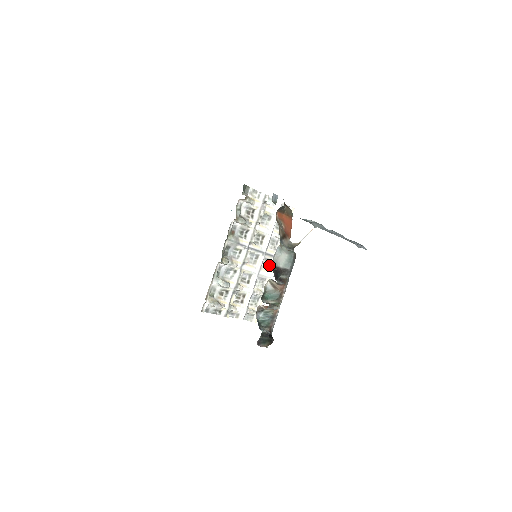
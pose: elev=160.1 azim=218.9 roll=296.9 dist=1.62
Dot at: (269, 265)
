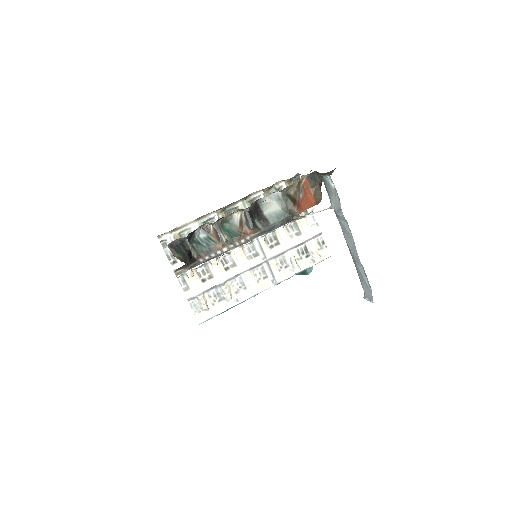
Dot at: (261, 278)
